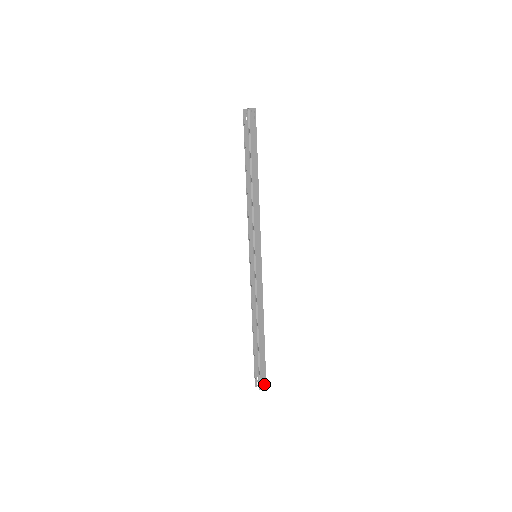
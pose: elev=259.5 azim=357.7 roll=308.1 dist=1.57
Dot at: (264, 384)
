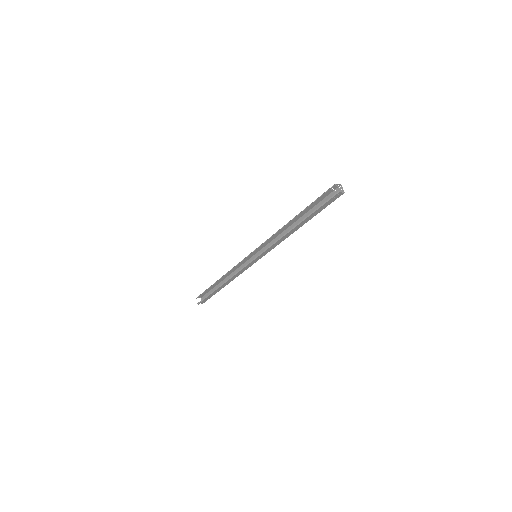
Dot at: (202, 303)
